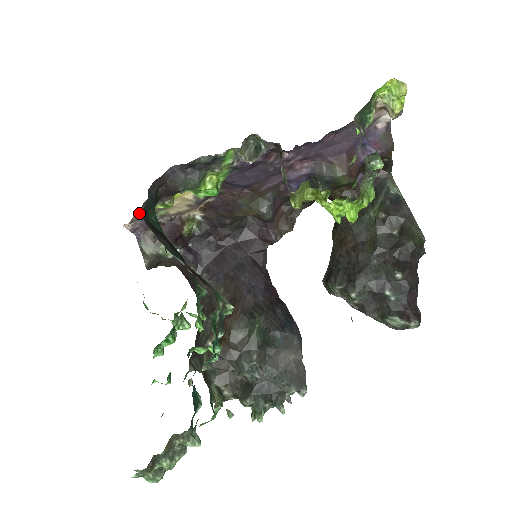
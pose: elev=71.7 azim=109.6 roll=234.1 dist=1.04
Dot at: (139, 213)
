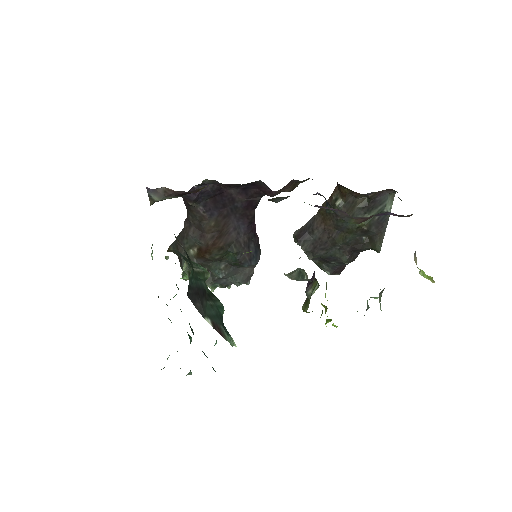
Dot at: occluded
